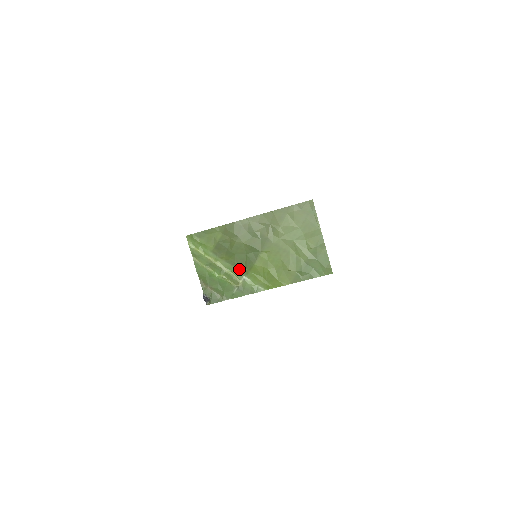
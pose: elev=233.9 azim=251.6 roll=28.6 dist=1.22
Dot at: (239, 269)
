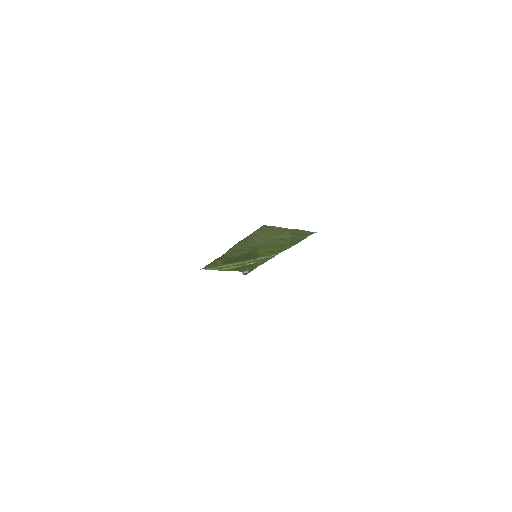
Dot at: (251, 259)
